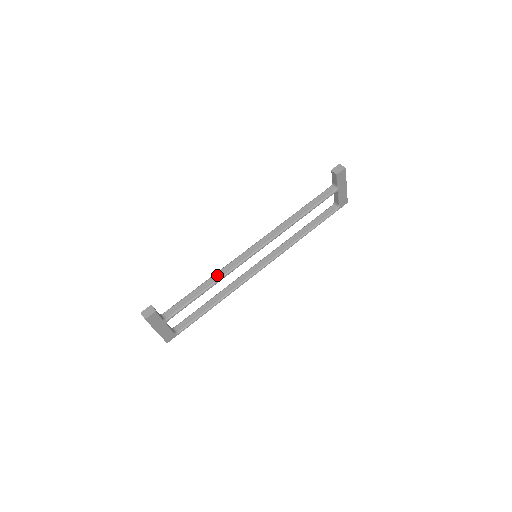
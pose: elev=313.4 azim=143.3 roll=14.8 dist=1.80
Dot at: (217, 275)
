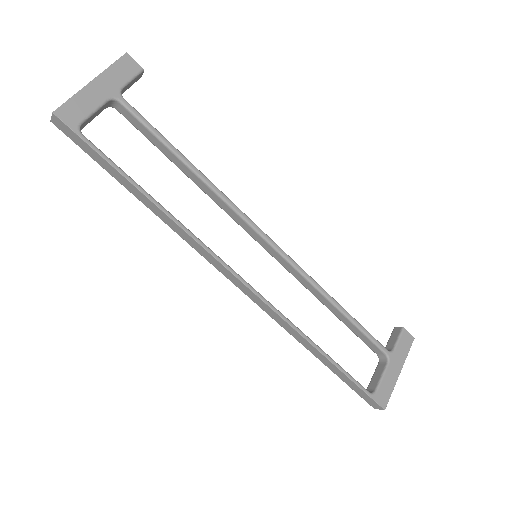
Dot at: occluded
